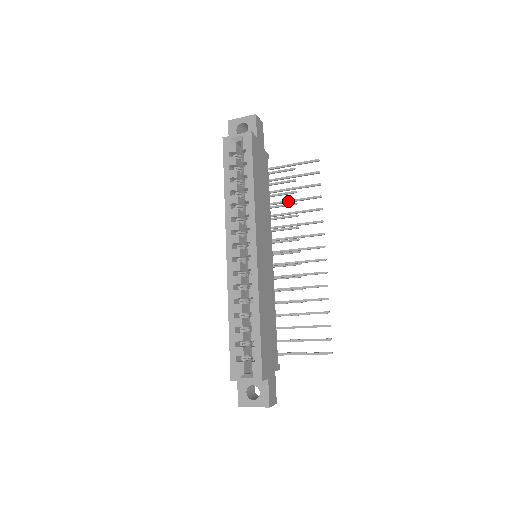
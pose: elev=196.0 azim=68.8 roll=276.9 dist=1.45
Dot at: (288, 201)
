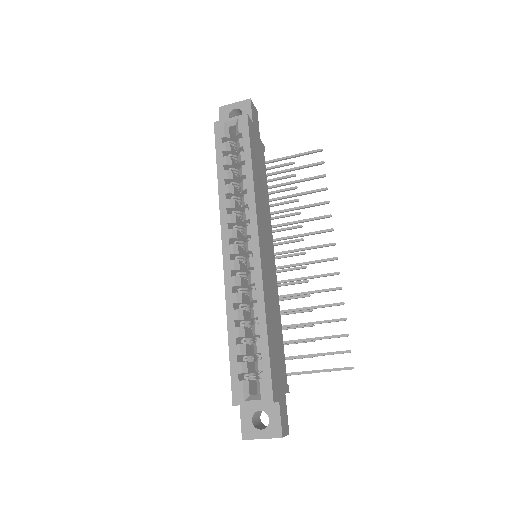
Dot at: (289, 196)
